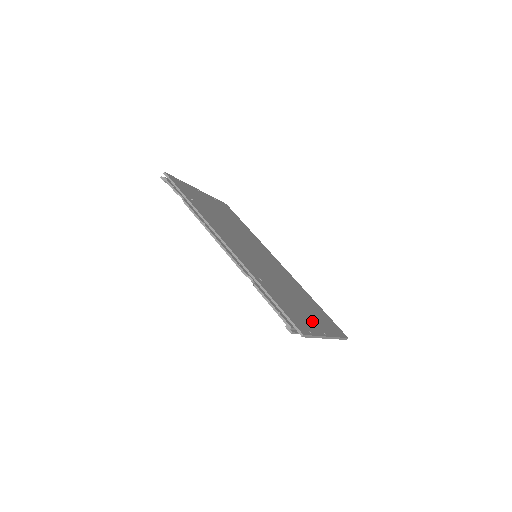
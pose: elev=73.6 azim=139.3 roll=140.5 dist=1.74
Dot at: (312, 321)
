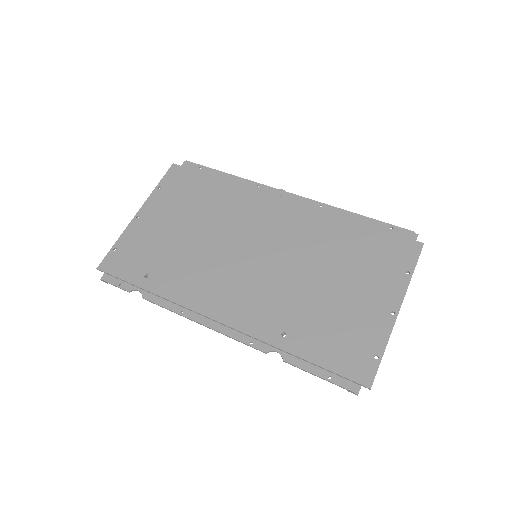
Dot at: (369, 311)
